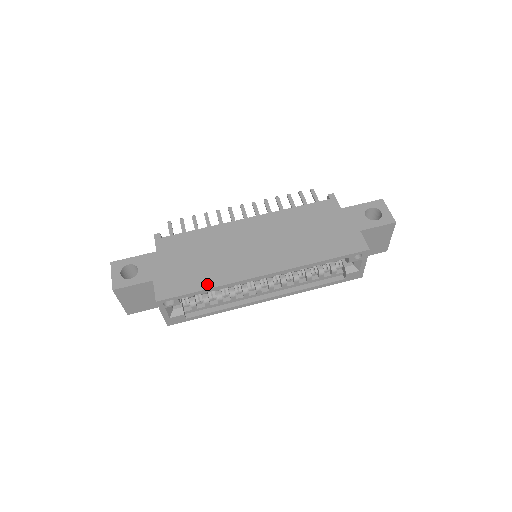
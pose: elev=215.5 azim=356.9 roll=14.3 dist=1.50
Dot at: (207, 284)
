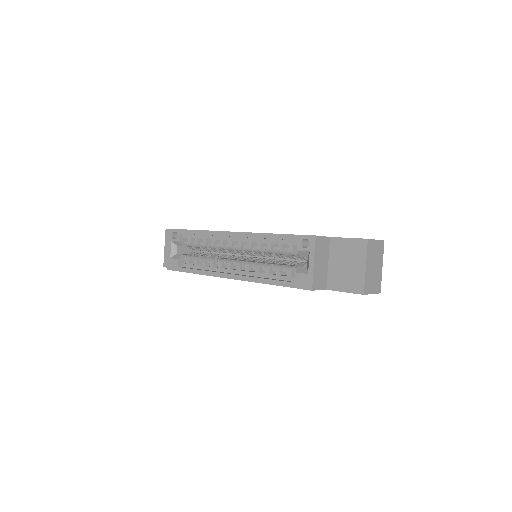
Dot at: occluded
